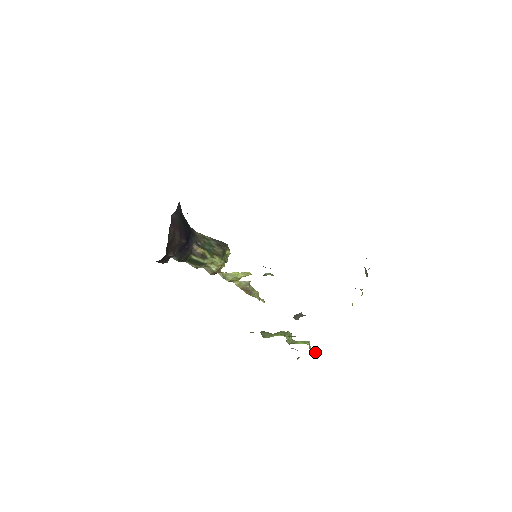
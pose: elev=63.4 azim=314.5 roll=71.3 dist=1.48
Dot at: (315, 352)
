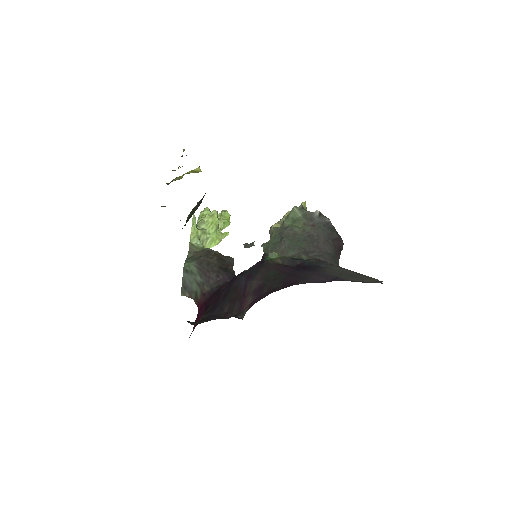
Dot at: occluded
